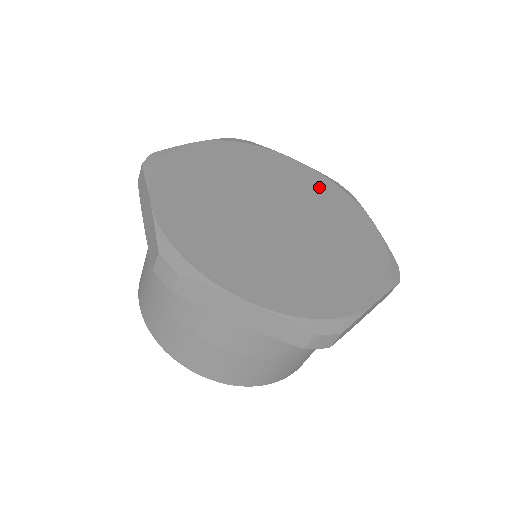
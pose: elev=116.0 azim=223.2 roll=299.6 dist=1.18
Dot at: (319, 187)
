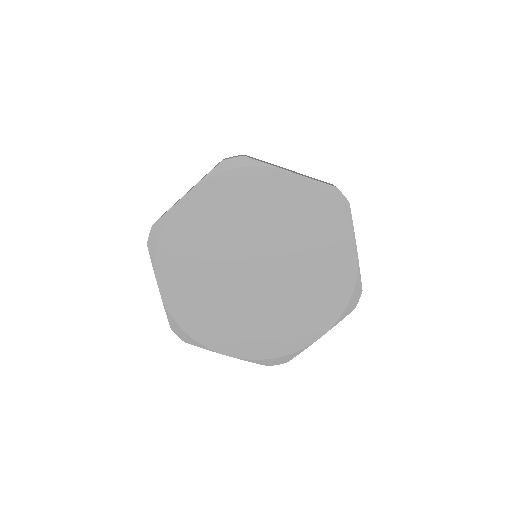
Dot at: (230, 197)
